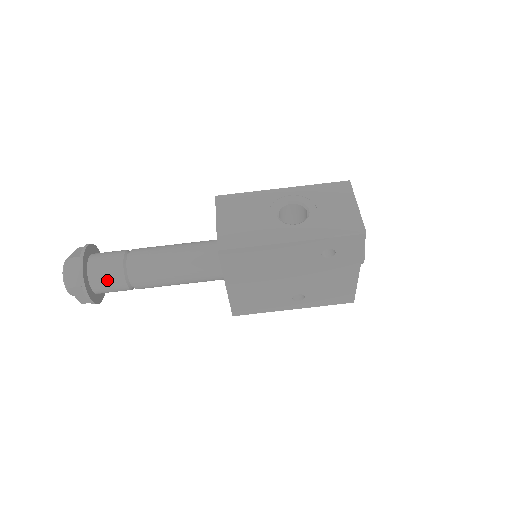
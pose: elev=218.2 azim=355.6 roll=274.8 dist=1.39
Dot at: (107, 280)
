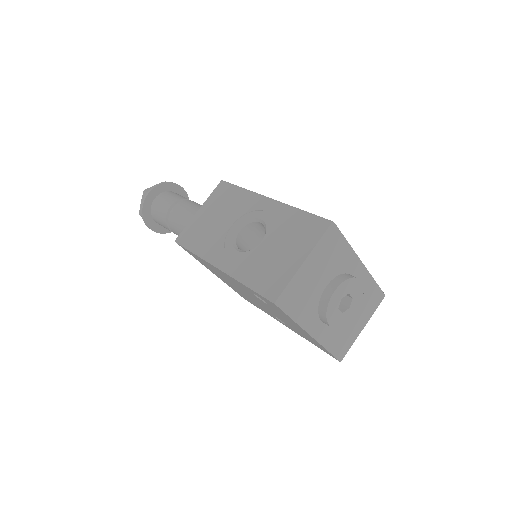
Dot at: (159, 220)
